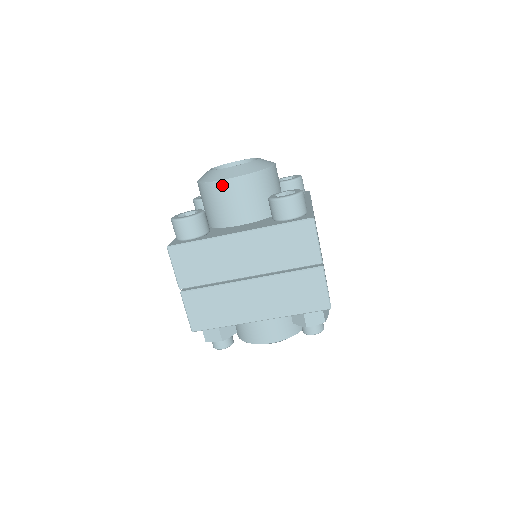
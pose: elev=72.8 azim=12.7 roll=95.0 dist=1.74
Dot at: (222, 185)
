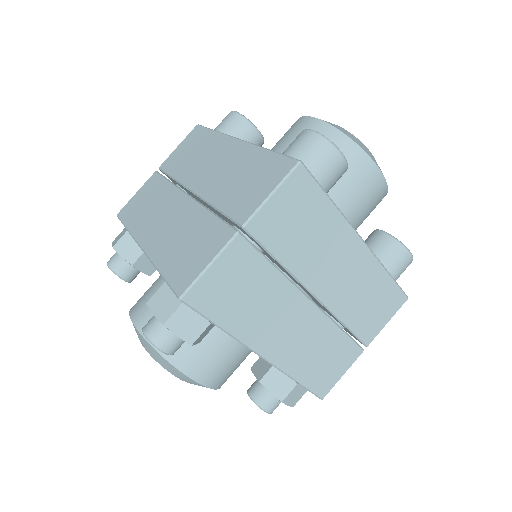
Dot at: (368, 166)
